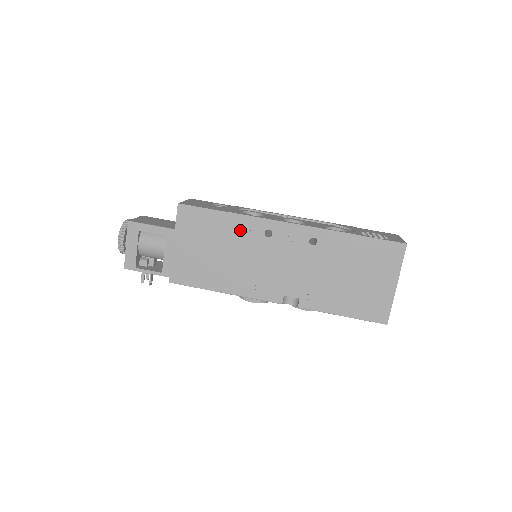
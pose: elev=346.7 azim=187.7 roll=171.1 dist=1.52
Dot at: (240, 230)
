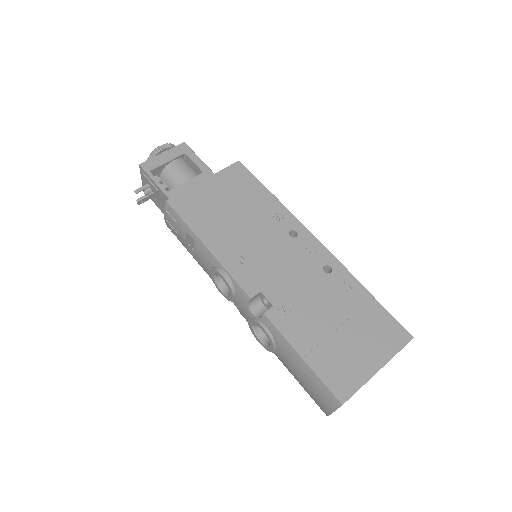
Dot at: (271, 213)
